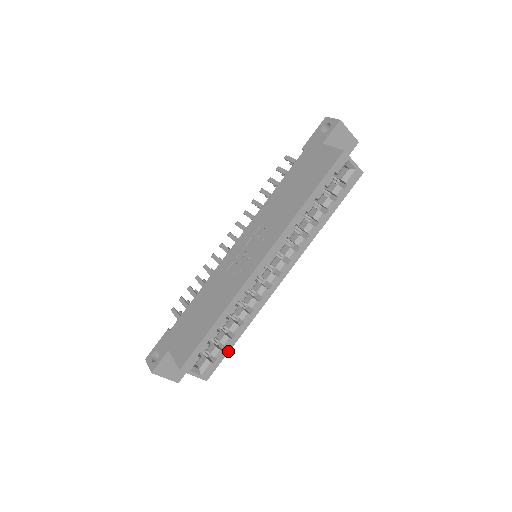
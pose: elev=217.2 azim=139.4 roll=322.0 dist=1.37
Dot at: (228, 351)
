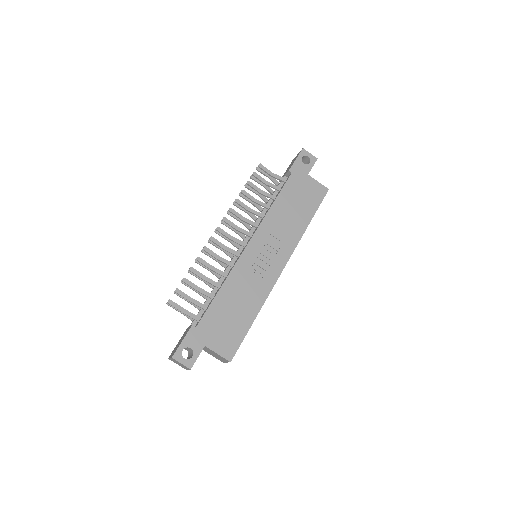
Dot at: occluded
